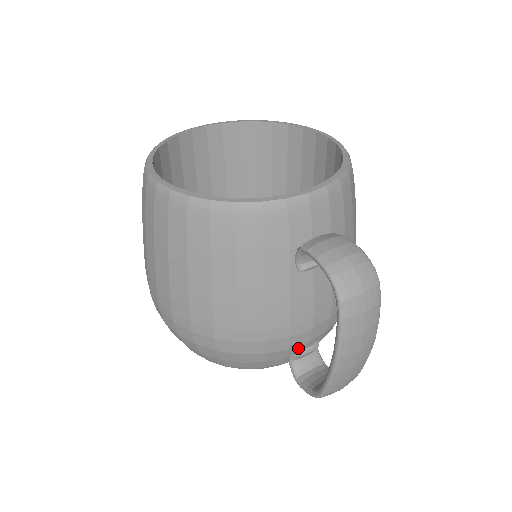
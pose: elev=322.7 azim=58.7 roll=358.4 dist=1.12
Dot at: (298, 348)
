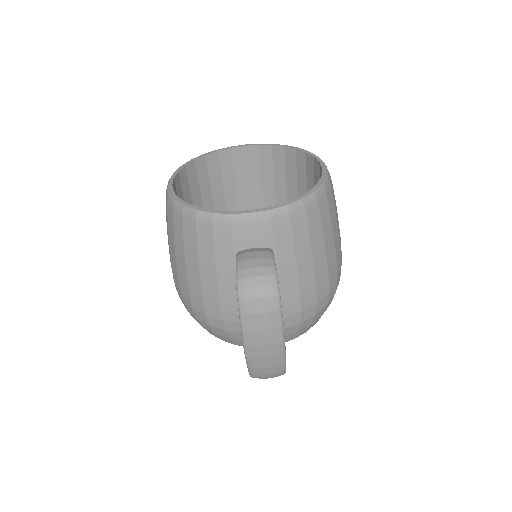
Dot at: occluded
